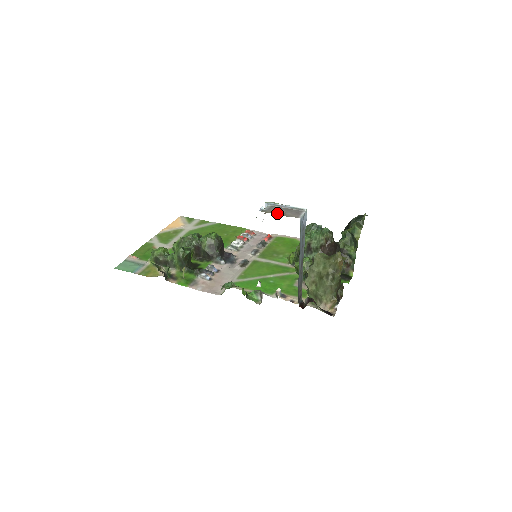
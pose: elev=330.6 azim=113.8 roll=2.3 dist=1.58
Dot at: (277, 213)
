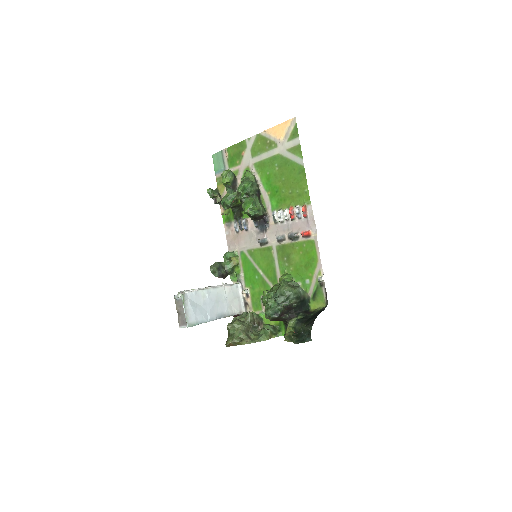
Dot at: (177, 309)
